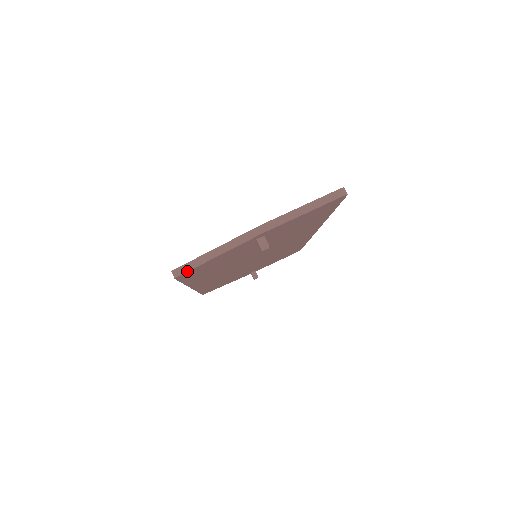
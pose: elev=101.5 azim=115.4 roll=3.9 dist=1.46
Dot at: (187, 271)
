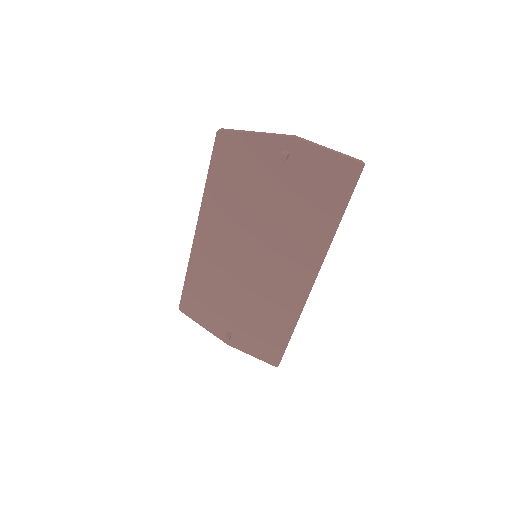
Dot at: (229, 130)
